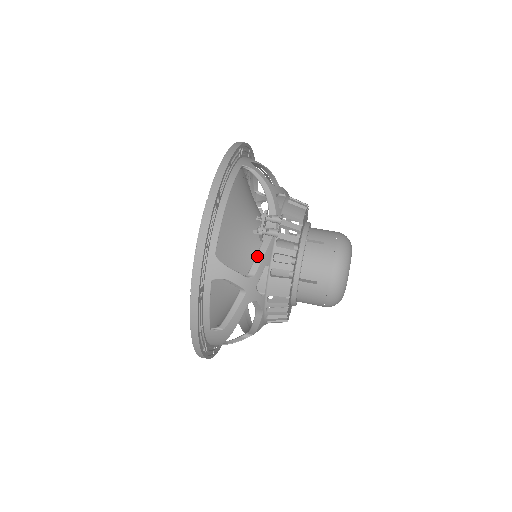
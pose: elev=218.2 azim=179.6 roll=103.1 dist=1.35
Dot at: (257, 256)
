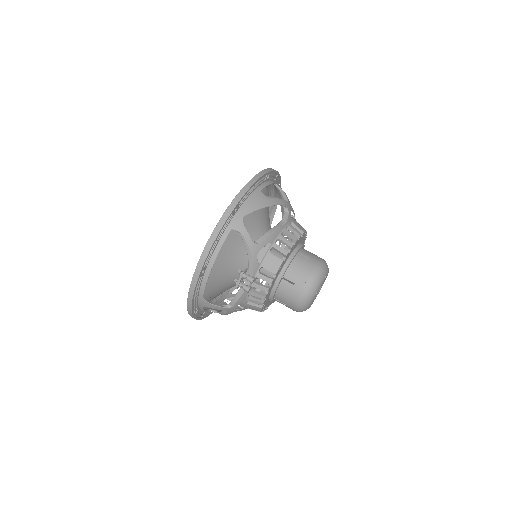
Dot at: (235, 297)
